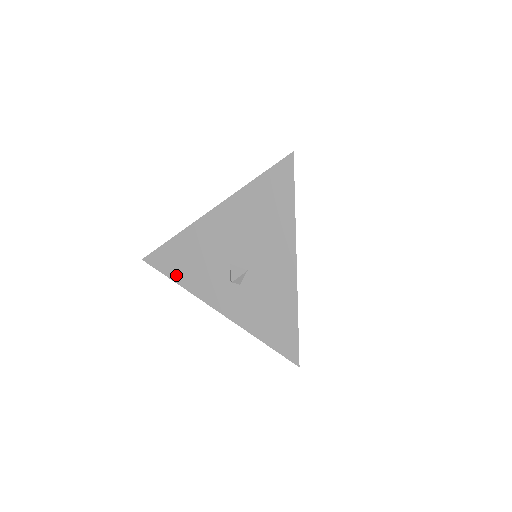
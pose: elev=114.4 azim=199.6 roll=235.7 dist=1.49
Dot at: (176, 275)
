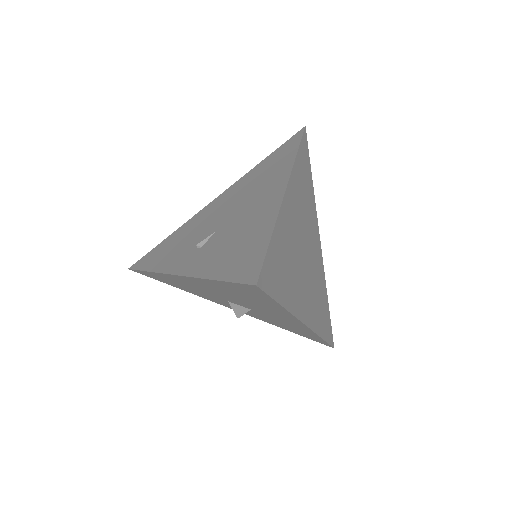
Dot at: (174, 286)
